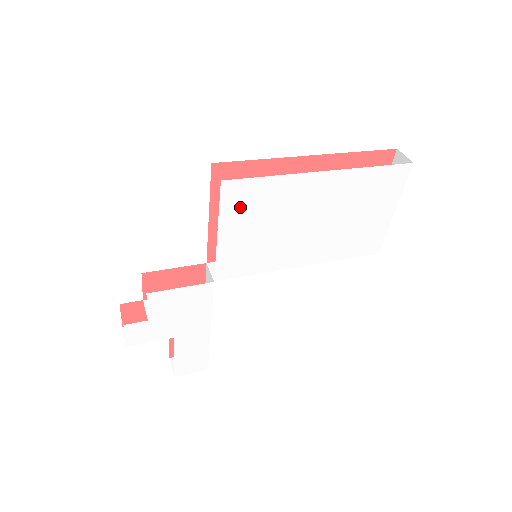
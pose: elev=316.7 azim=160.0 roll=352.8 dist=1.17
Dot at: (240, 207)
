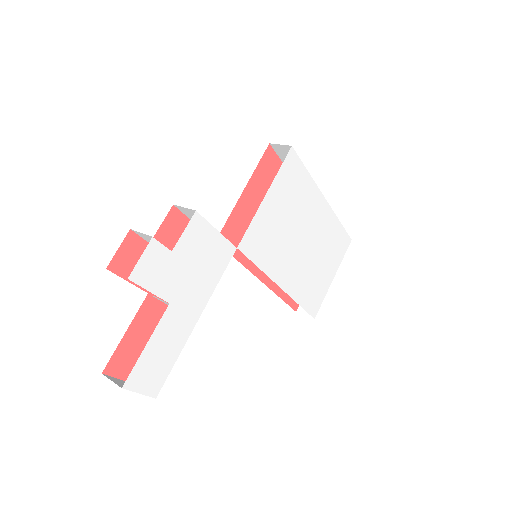
Dot at: (287, 182)
